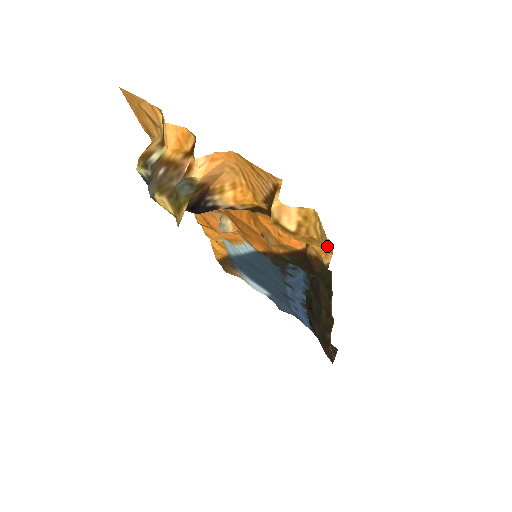
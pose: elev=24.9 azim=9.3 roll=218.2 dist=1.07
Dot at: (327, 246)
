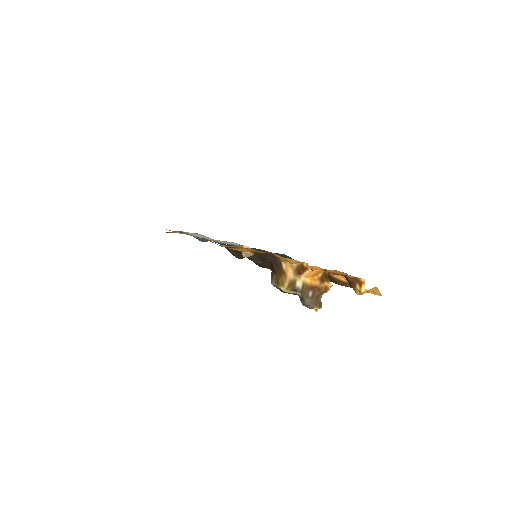
Dot at: occluded
